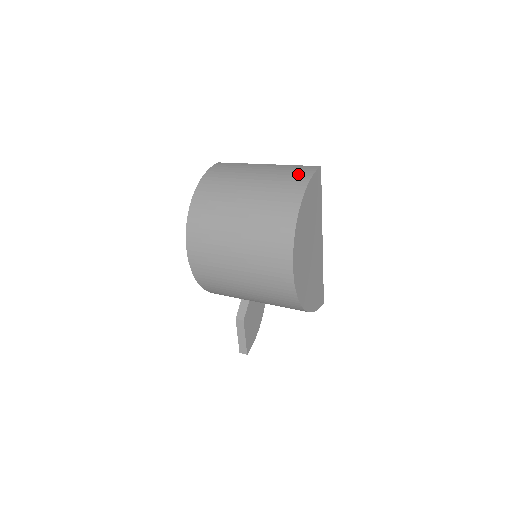
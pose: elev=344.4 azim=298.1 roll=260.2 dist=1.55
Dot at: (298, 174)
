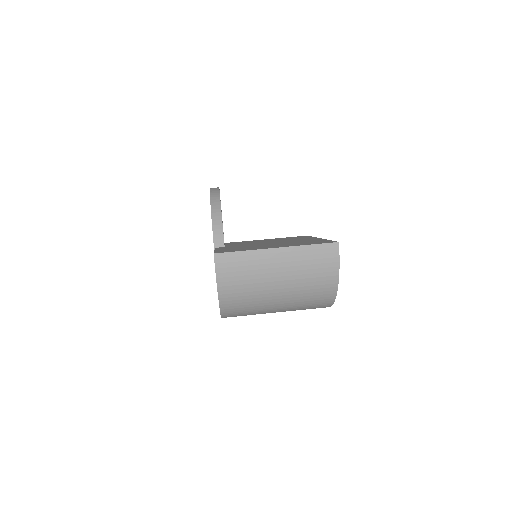
Dot at: (324, 266)
